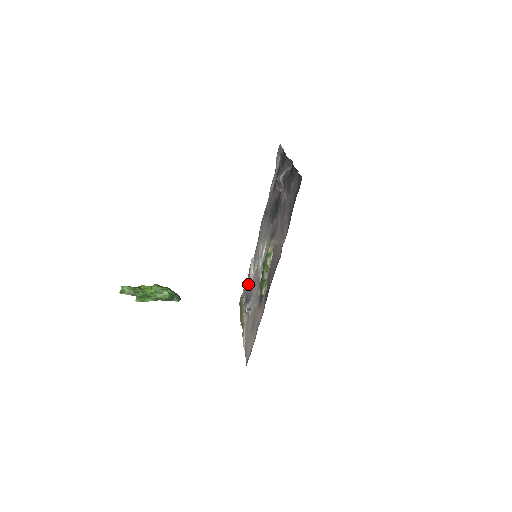
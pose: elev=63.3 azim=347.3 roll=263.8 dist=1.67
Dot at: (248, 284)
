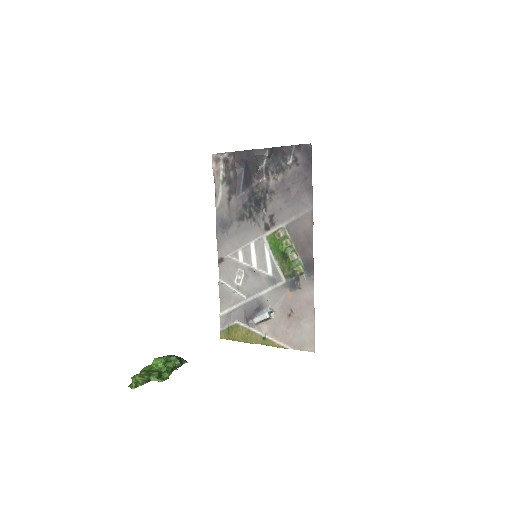
Dot at: (234, 304)
